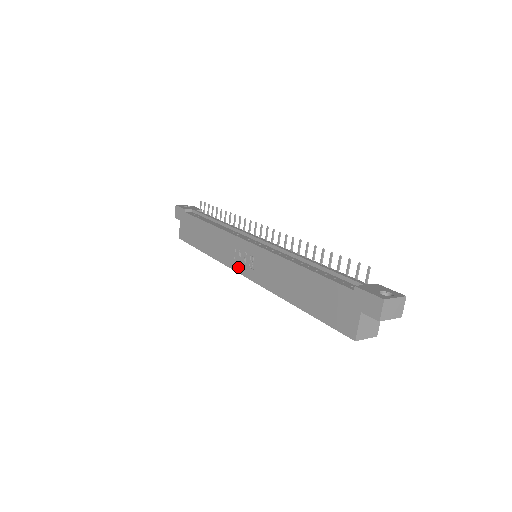
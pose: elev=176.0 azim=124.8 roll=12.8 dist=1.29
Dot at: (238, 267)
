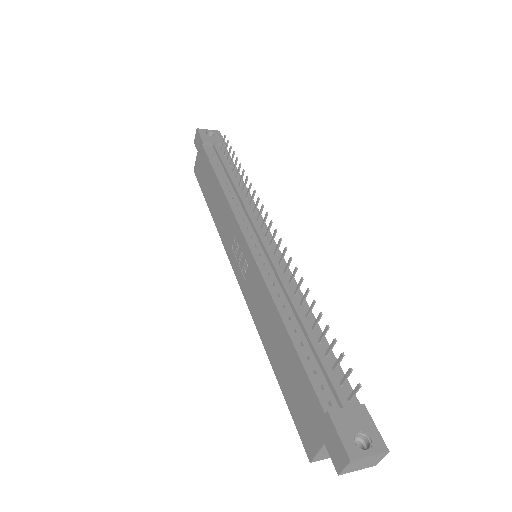
Dot at: (233, 261)
